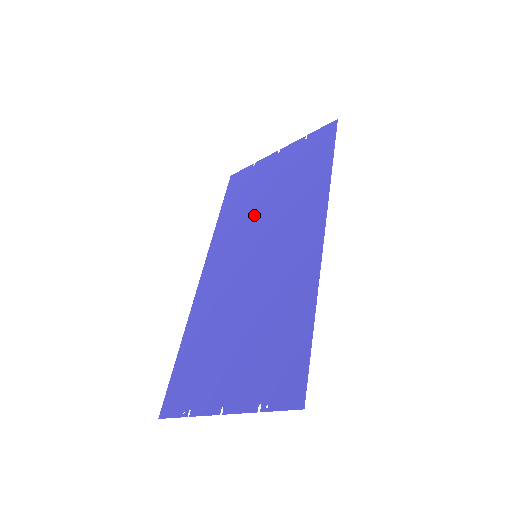
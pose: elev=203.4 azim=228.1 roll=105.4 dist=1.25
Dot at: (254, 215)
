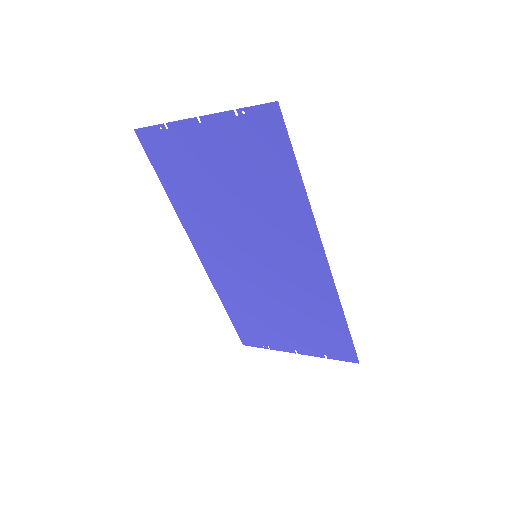
Dot at: (223, 210)
